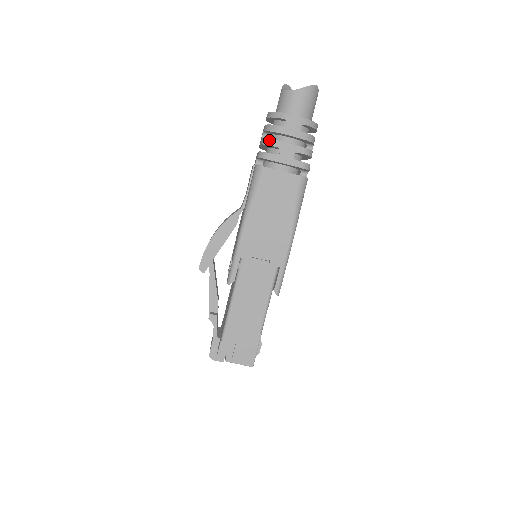
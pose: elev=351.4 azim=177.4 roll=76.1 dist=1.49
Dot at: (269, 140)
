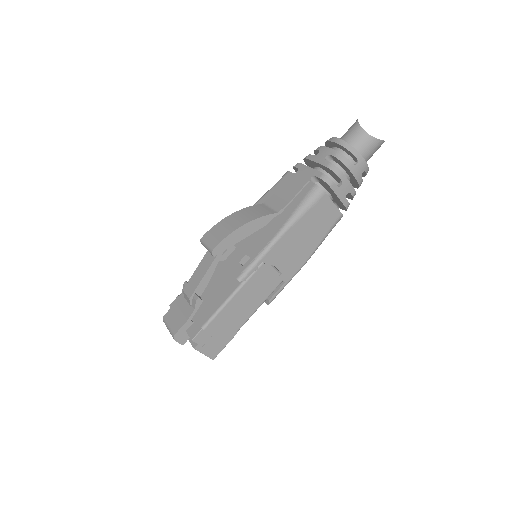
Dot at: (338, 169)
